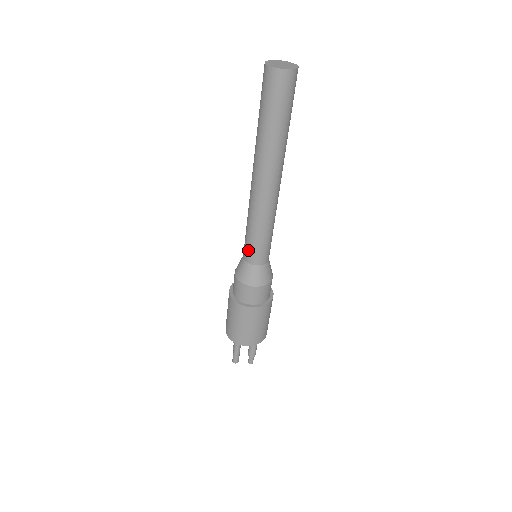
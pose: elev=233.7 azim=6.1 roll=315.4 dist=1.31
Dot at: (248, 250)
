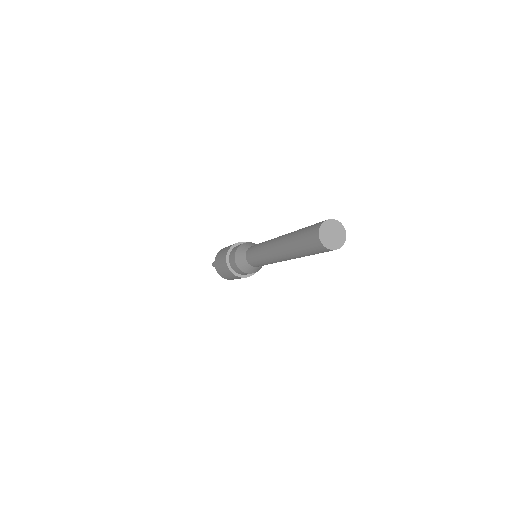
Dot at: (250, 253)
